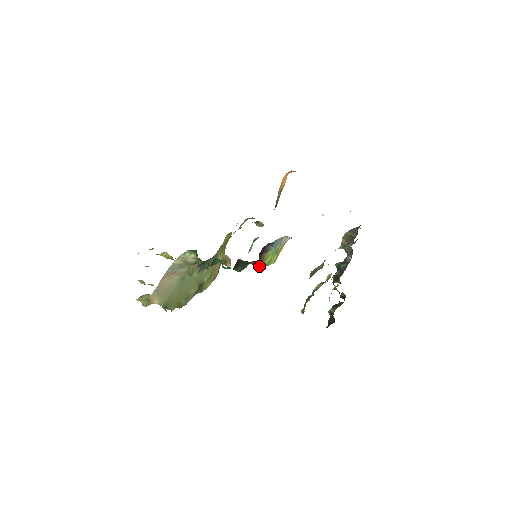
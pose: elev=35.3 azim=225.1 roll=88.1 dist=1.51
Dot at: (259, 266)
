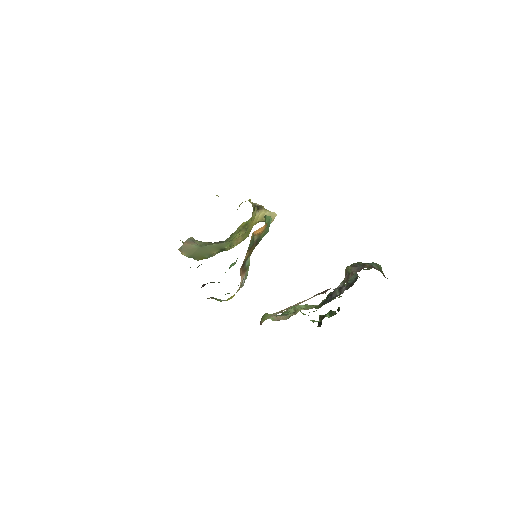
Dot at: occluded
